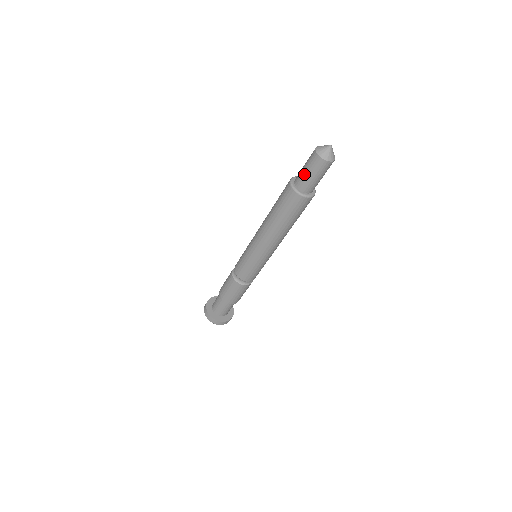
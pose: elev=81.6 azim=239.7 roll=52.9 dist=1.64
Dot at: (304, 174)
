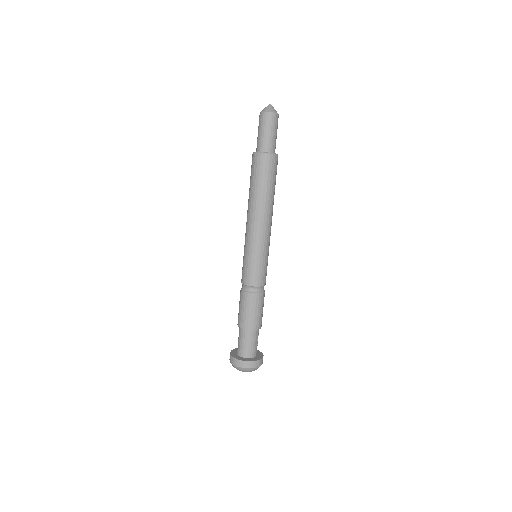
Dot at: (260, 136)
